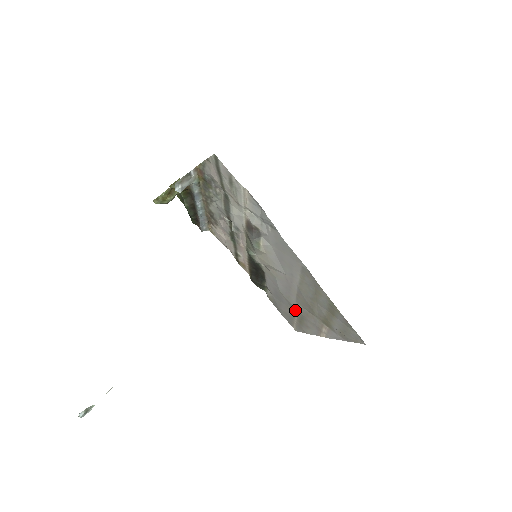
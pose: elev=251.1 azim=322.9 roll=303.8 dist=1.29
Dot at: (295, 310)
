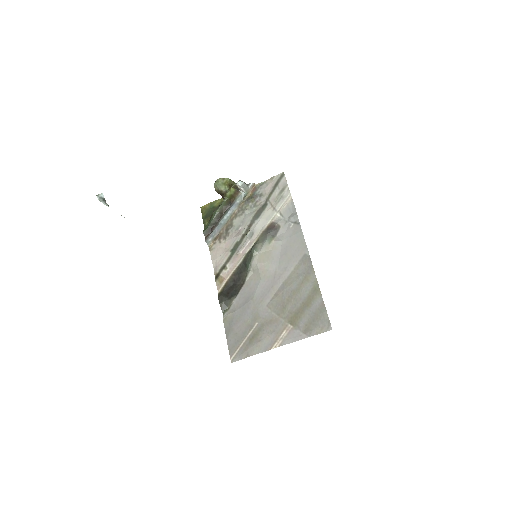
Dot at: (256, 321)
